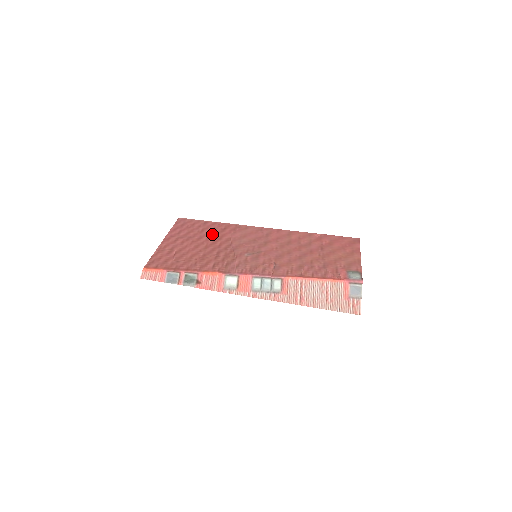
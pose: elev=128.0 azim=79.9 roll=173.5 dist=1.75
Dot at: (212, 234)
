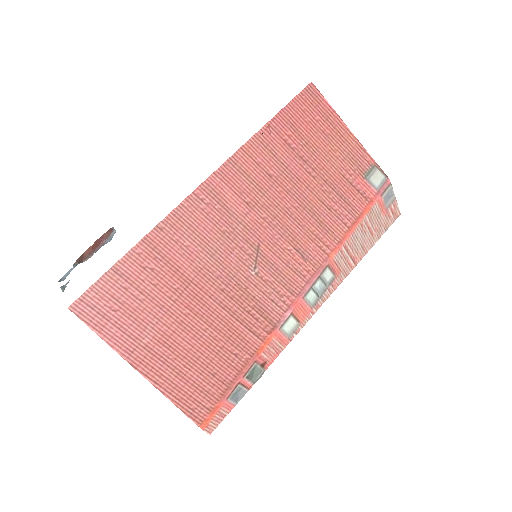
Dot at: (166, 285)
